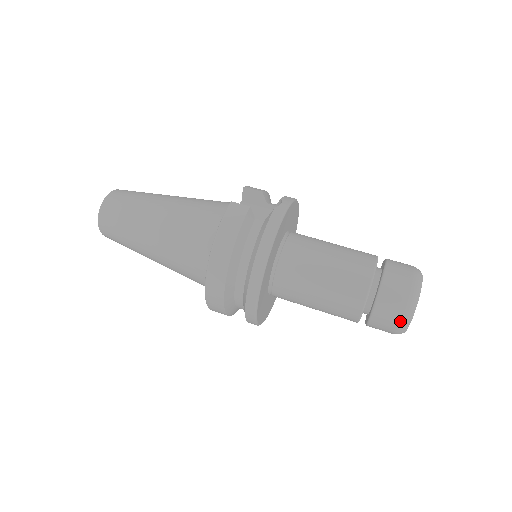
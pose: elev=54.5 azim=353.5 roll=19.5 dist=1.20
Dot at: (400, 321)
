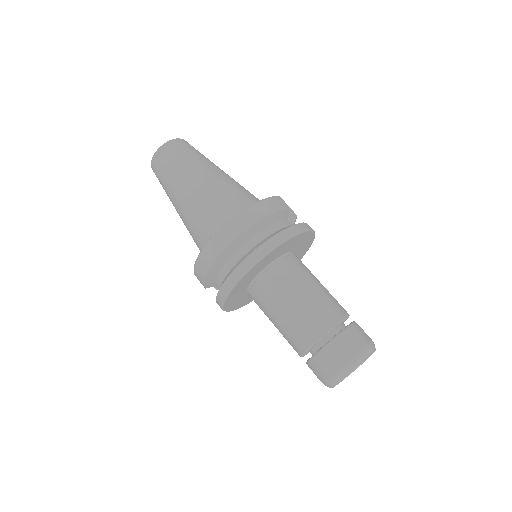
Dot at: (345, 364)
